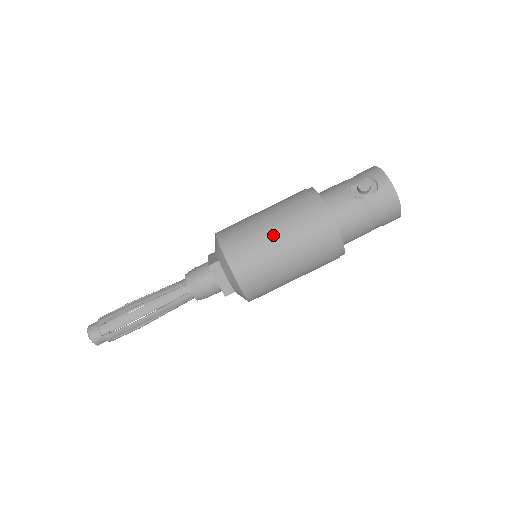
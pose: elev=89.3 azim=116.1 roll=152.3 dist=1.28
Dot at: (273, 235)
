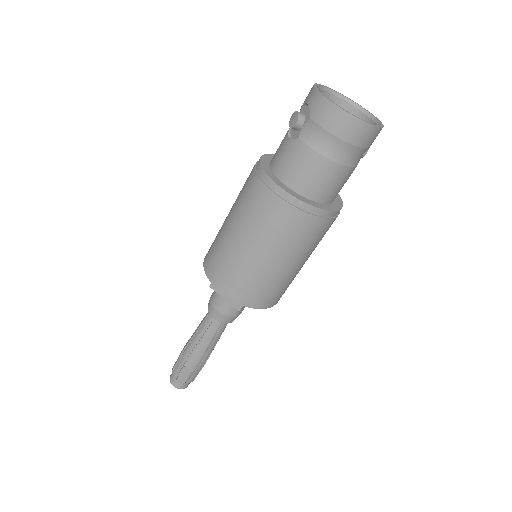
Dot at: (230, 230)
